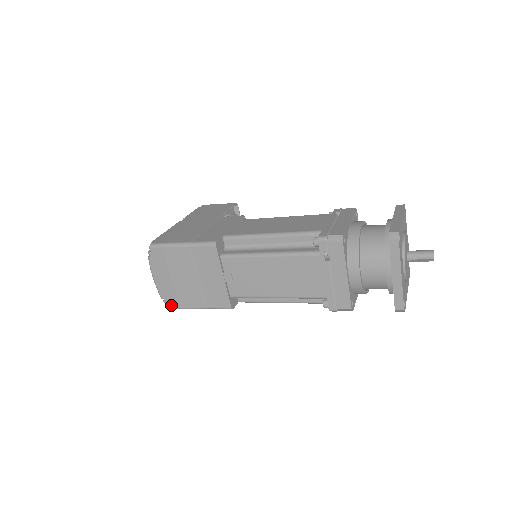
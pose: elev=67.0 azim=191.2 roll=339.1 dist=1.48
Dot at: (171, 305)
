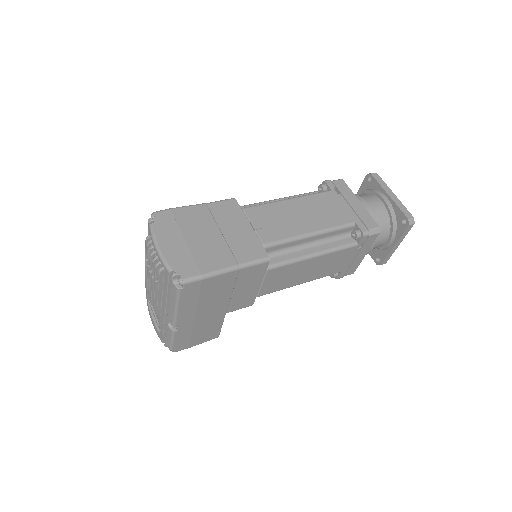
Dot at: (187, 274)
